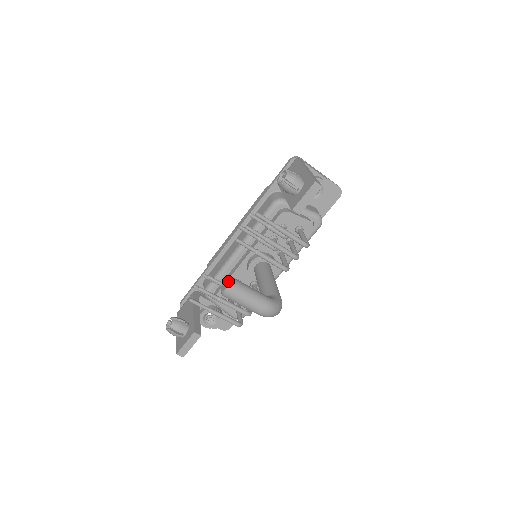
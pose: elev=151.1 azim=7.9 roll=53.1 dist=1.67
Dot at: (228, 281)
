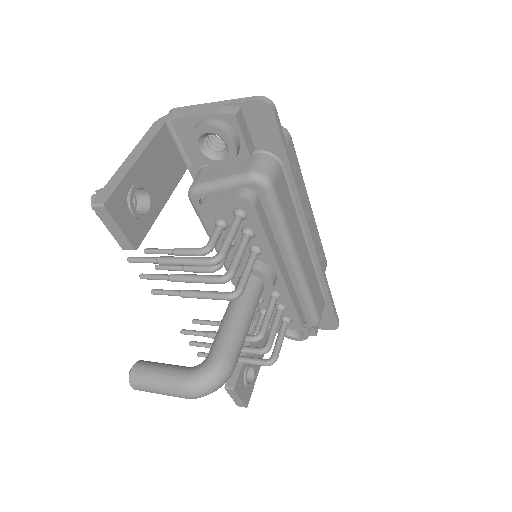
Dot at: (130, 372)
